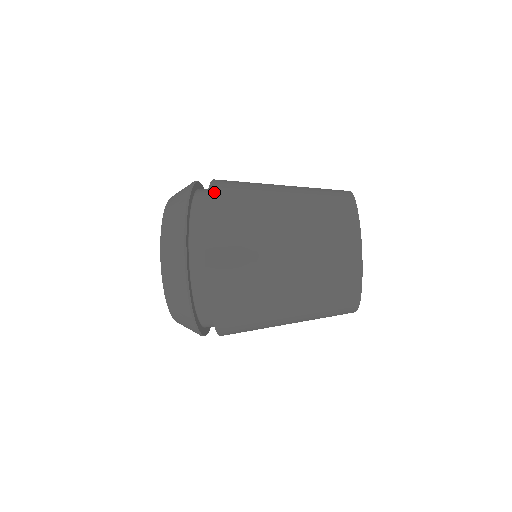
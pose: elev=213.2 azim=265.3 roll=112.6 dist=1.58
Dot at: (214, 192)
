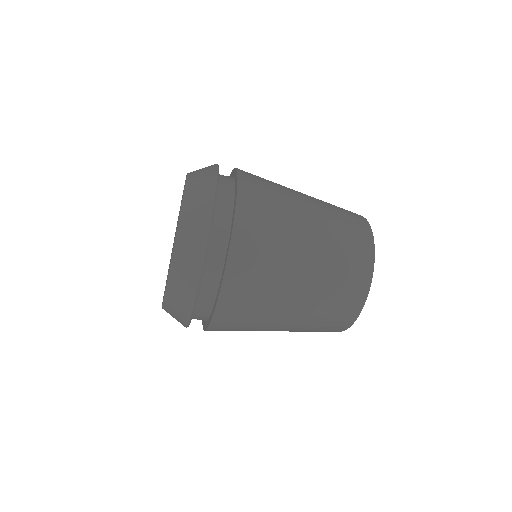
Dot at: (240, 228)
